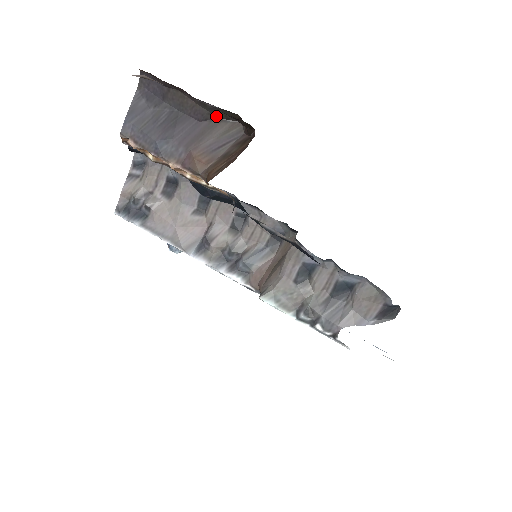
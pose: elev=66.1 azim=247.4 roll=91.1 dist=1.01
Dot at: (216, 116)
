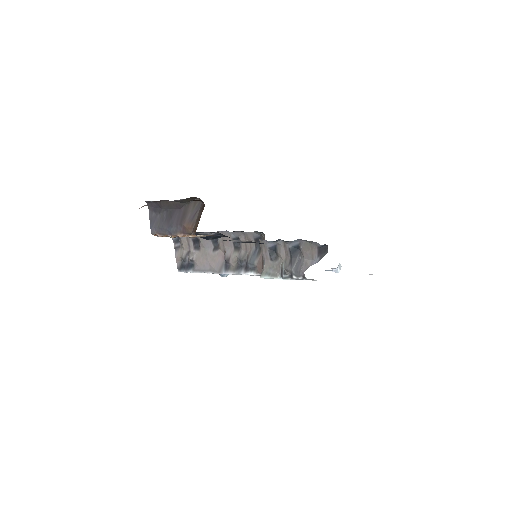
Dot at: (186, 202)
